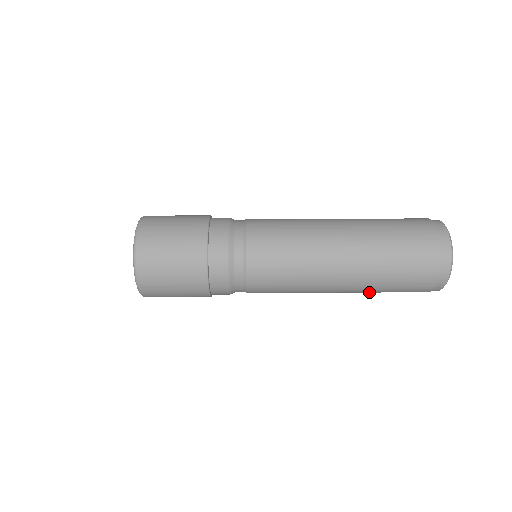
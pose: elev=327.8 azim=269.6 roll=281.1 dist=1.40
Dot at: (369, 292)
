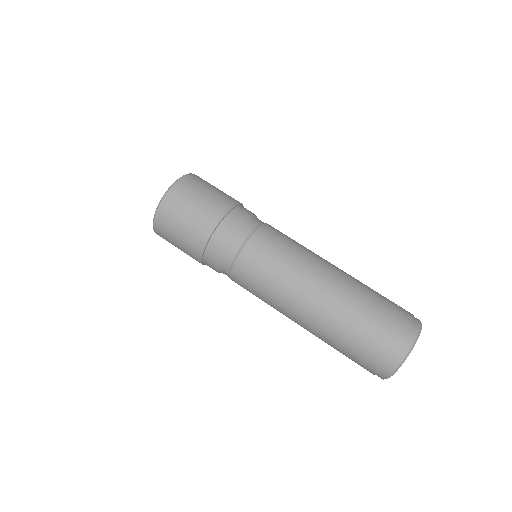
Dot at: occluded
